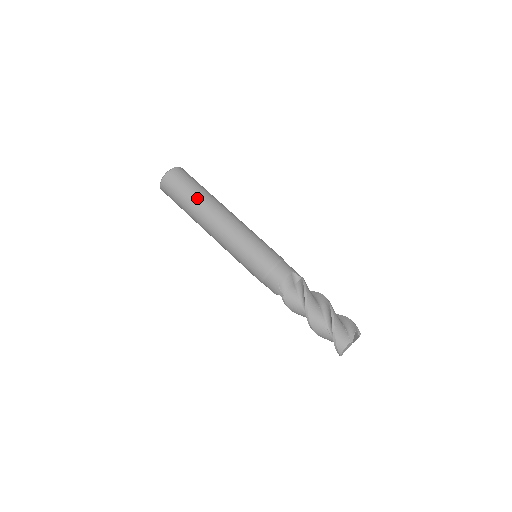
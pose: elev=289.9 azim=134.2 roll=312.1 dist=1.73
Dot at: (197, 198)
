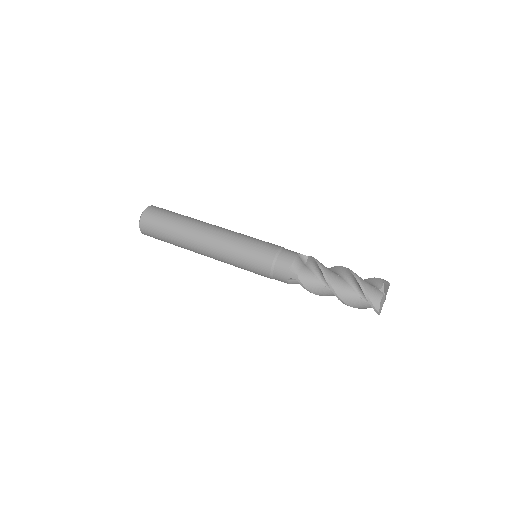
Dot at: (180, 221)
